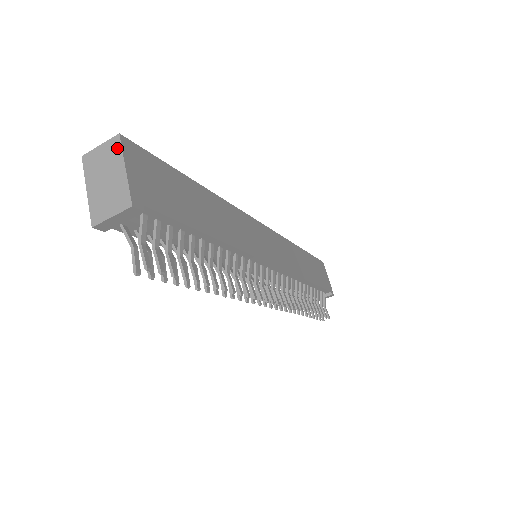
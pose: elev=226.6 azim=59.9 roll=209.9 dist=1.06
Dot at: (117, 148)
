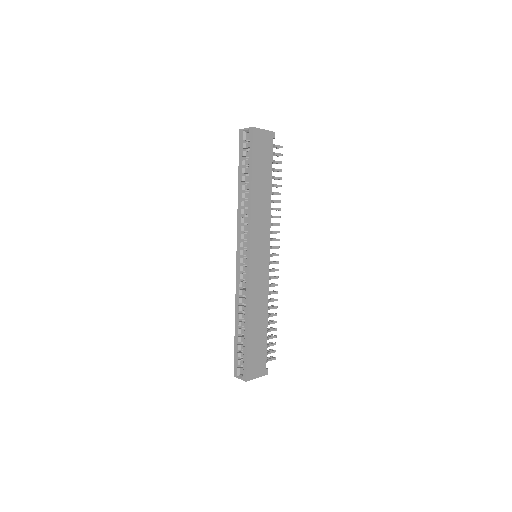
Dot at: (249, 380)
